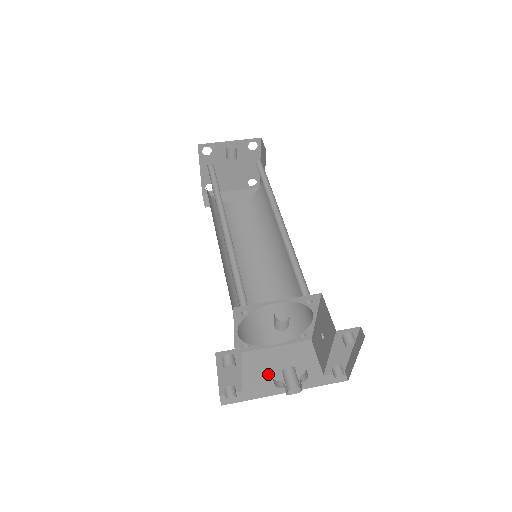
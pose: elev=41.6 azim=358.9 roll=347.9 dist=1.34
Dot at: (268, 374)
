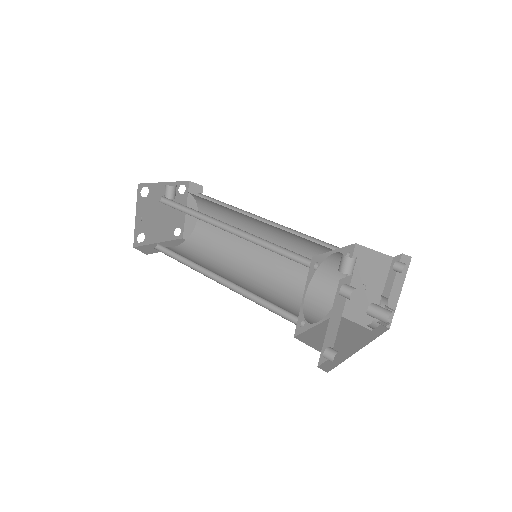
Dot at: (335, 342)
